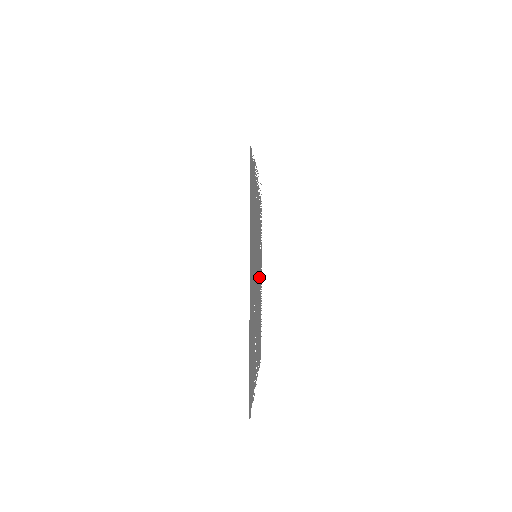
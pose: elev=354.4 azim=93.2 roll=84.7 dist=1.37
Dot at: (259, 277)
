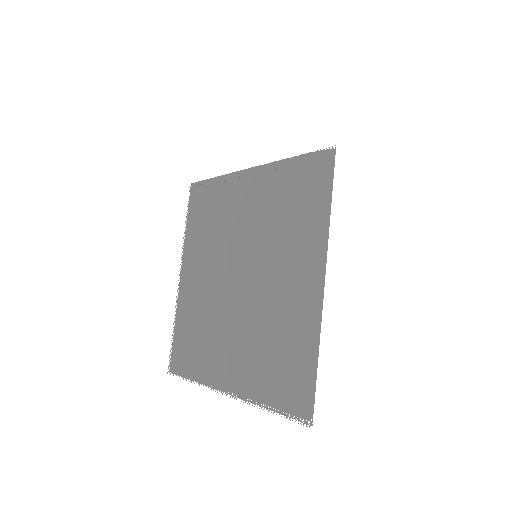
Dot at: (209, 280)
